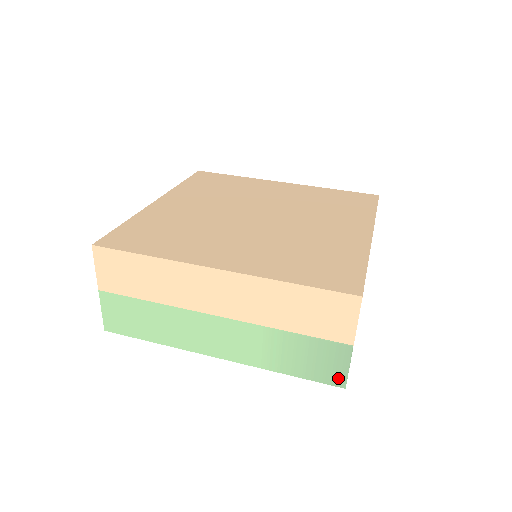
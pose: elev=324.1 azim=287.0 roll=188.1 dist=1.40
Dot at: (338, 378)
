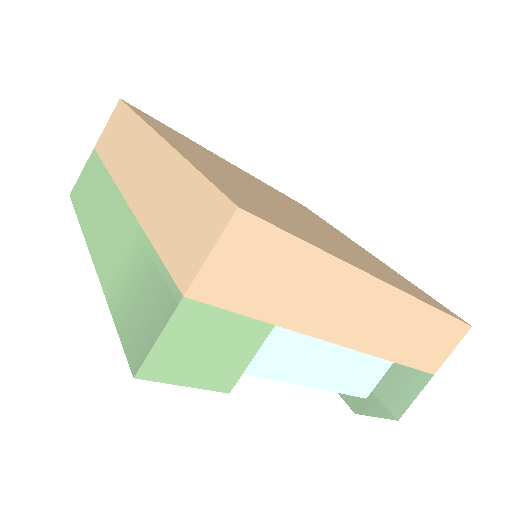
Dot at: (140, 351)
